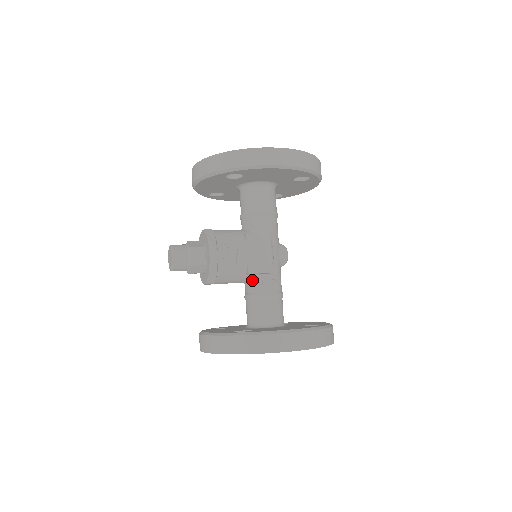
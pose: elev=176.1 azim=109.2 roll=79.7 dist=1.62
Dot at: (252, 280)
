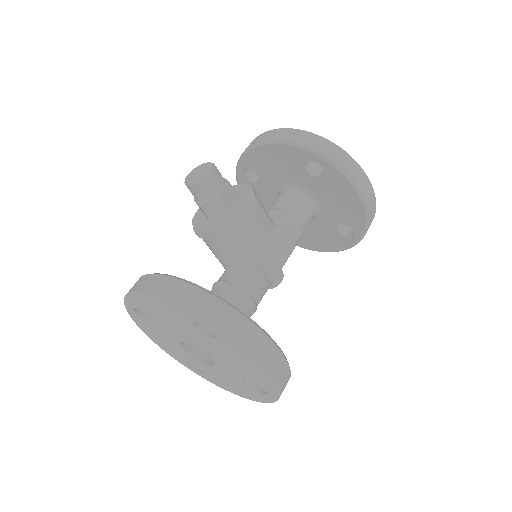
Dot at: (245, 271)
